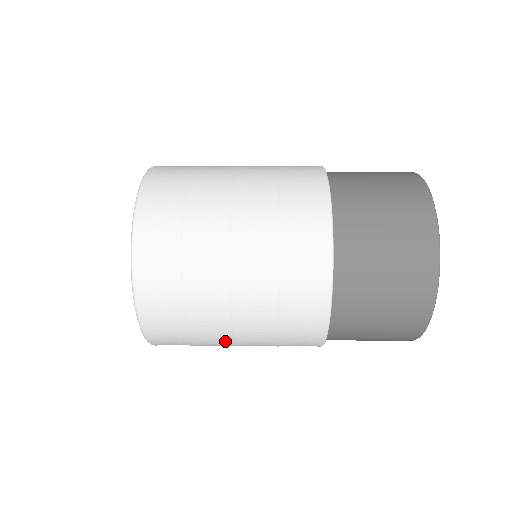
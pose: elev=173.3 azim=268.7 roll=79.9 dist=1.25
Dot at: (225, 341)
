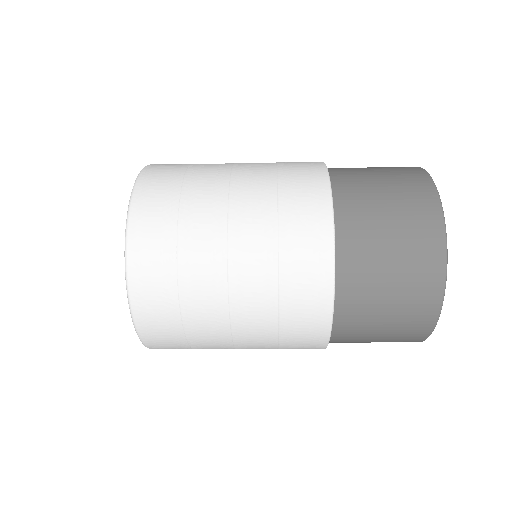
Dot at: (218, 295)
